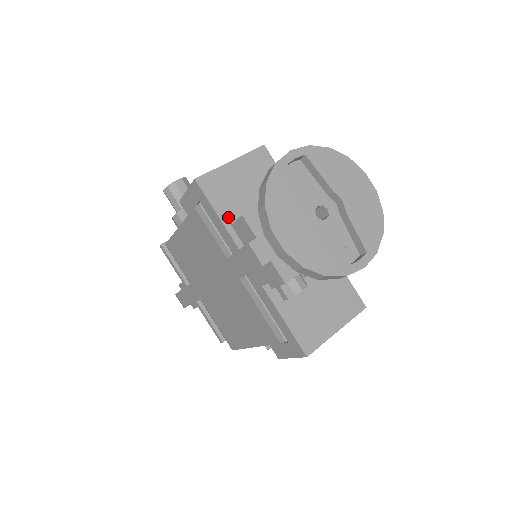
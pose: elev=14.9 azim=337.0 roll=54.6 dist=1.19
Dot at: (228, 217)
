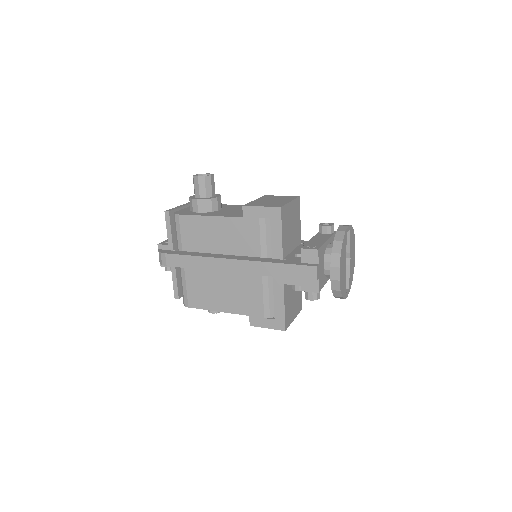
Dot at: (284, 237)
